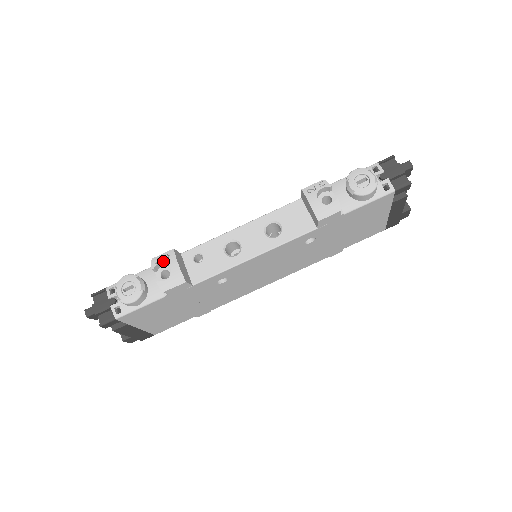
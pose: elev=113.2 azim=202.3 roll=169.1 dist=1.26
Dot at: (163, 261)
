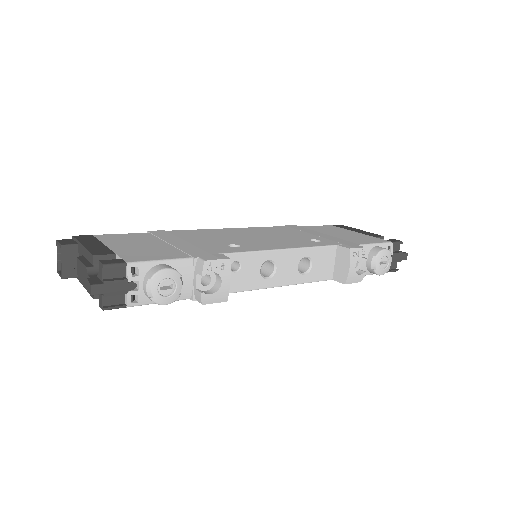
Dot at: (217, 271)
